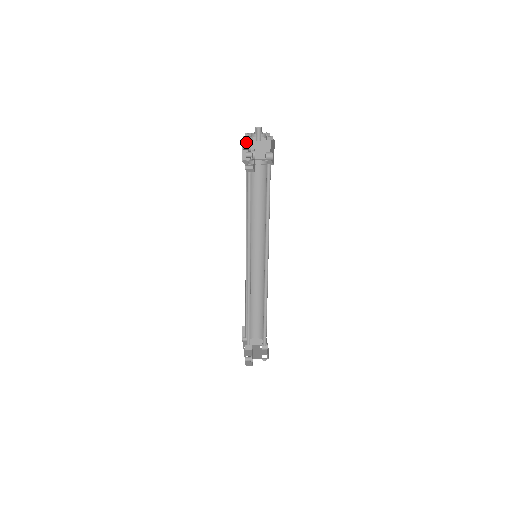
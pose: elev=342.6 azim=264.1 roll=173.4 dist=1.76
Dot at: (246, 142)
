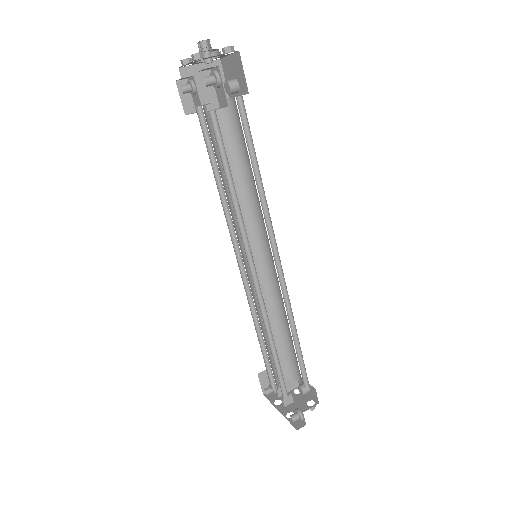
Dot at: (182, 83)
